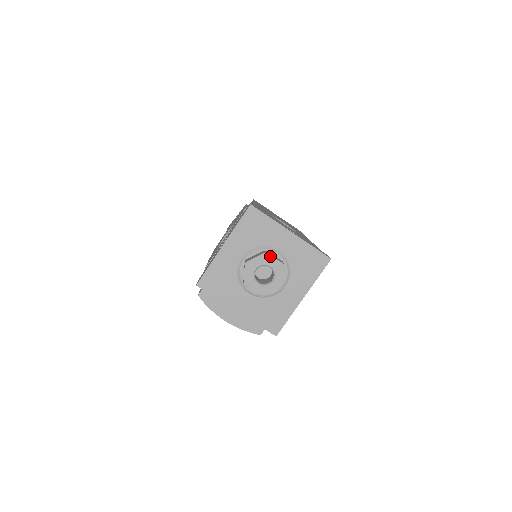
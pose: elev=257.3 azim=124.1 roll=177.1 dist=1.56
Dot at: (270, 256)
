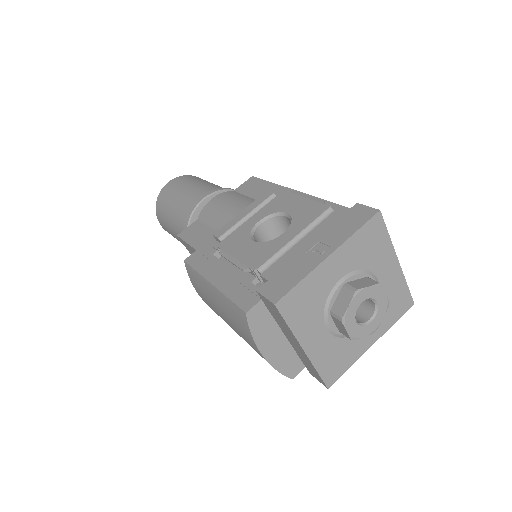
Dot at: (383, 289)
